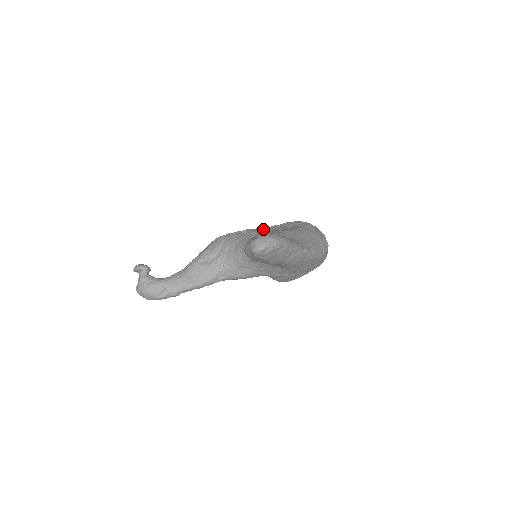
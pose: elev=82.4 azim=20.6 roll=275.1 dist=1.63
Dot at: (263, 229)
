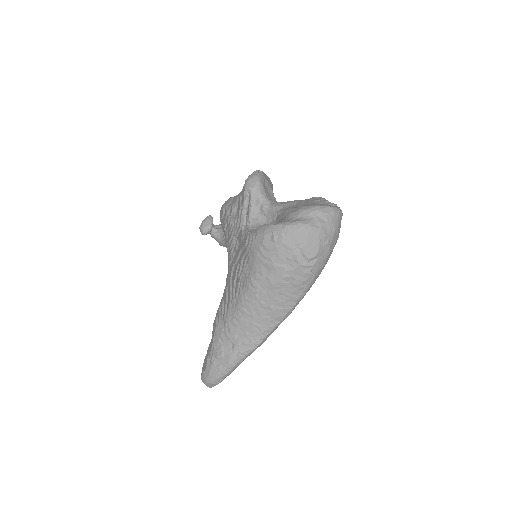
Dot at: (237, 235)
